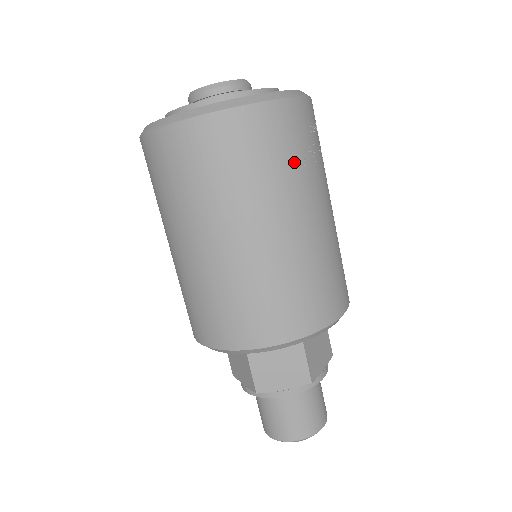
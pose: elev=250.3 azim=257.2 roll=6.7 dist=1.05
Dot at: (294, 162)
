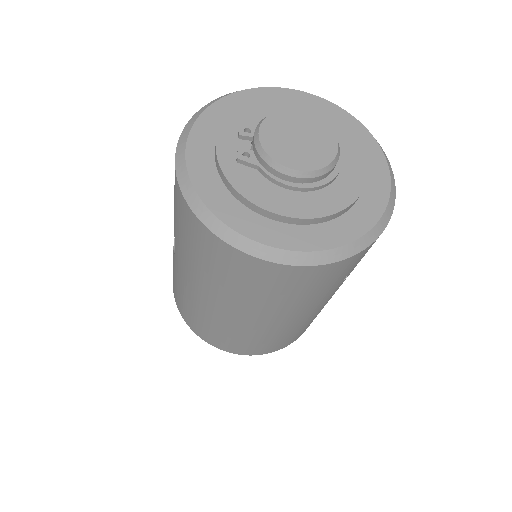
Dot at: (339, 282)
